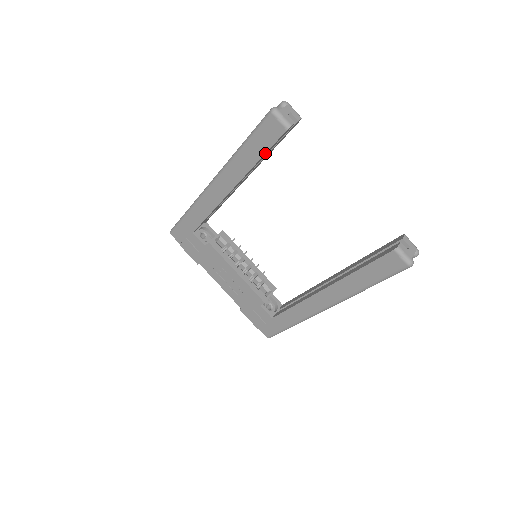
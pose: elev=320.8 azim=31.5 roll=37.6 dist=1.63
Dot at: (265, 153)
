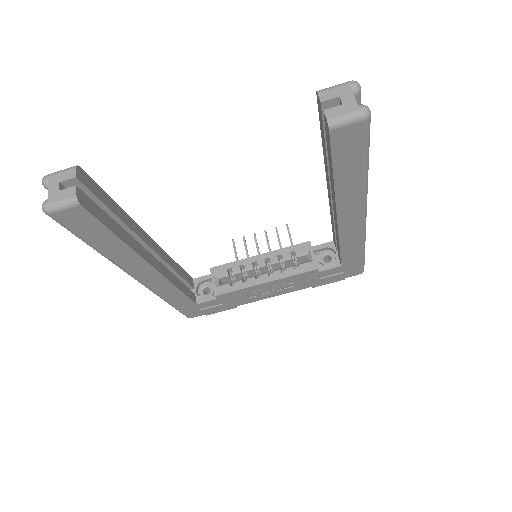
Dot at: (111, 232)
